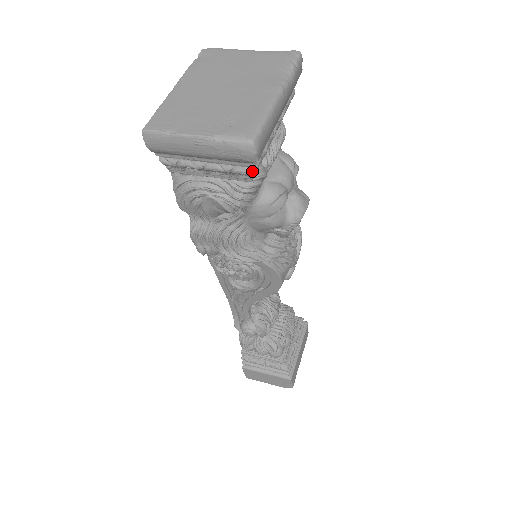
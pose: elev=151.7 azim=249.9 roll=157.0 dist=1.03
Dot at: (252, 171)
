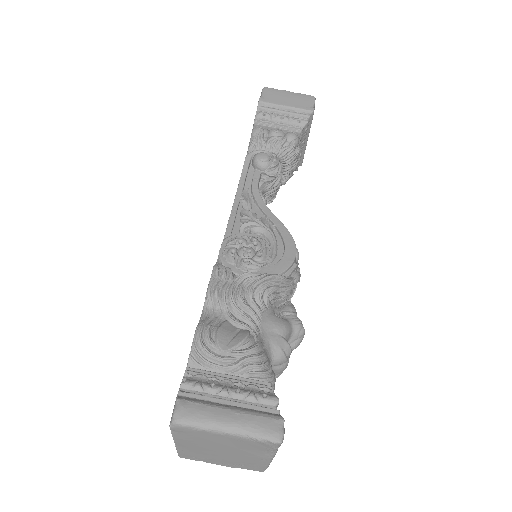
Dot at: occluded
